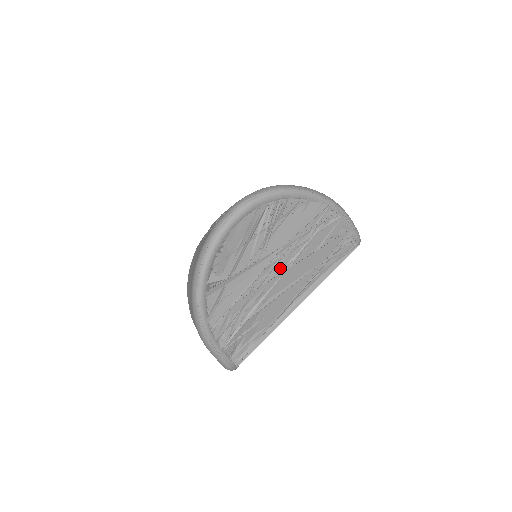
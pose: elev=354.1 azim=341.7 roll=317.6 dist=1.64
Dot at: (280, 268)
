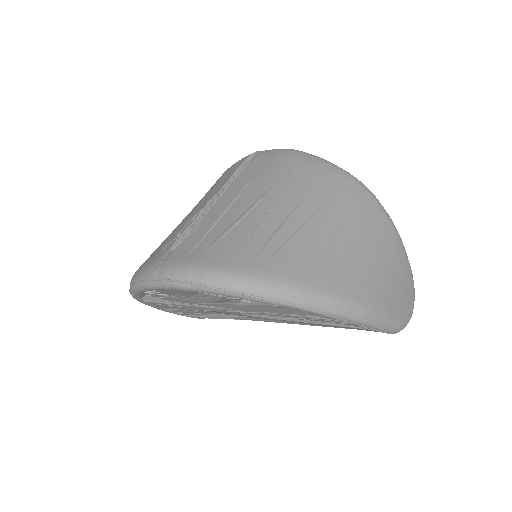
Dot at: occluded
